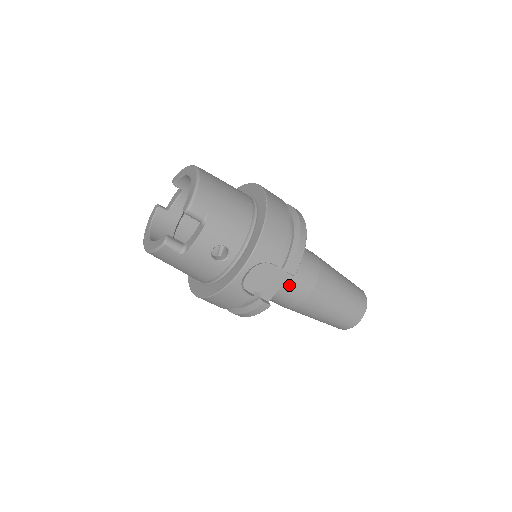
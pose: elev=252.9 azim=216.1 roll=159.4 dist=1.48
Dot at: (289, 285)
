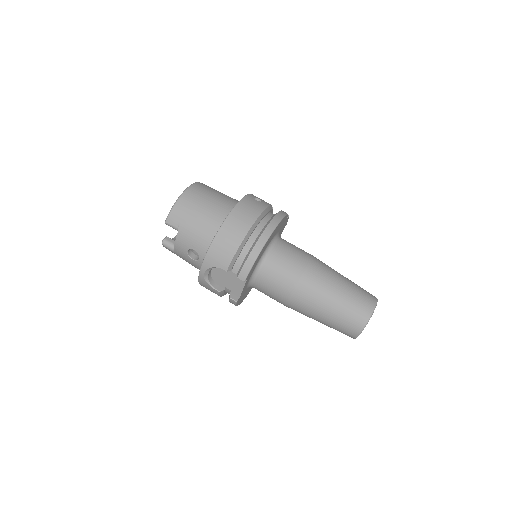
Dot at: (267, 286)
